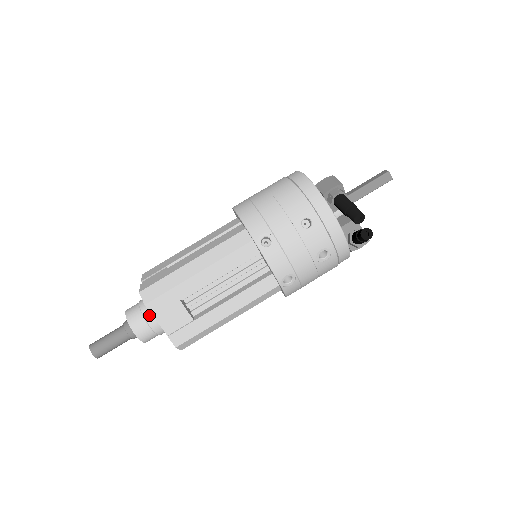
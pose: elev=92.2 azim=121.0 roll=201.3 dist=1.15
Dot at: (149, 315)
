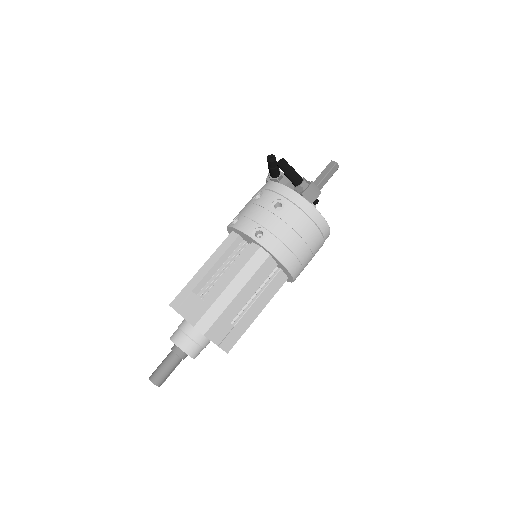
Dot at: (182, 324)
